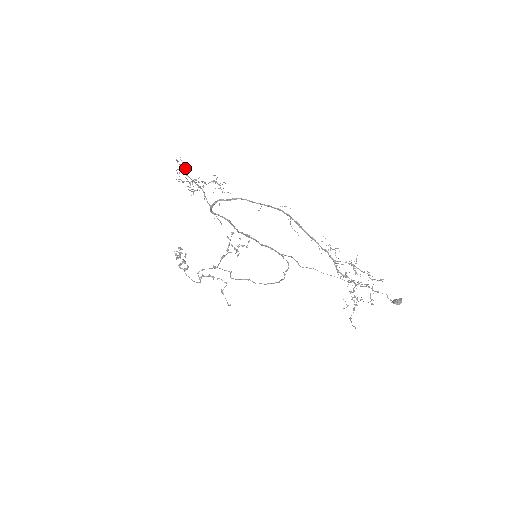
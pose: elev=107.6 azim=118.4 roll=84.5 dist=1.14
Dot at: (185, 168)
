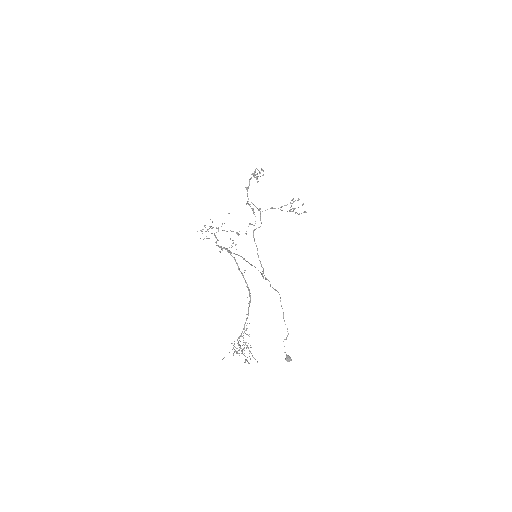
Dot at: occluded
